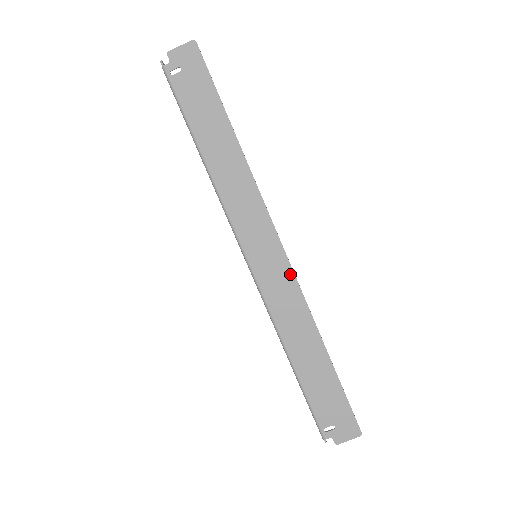
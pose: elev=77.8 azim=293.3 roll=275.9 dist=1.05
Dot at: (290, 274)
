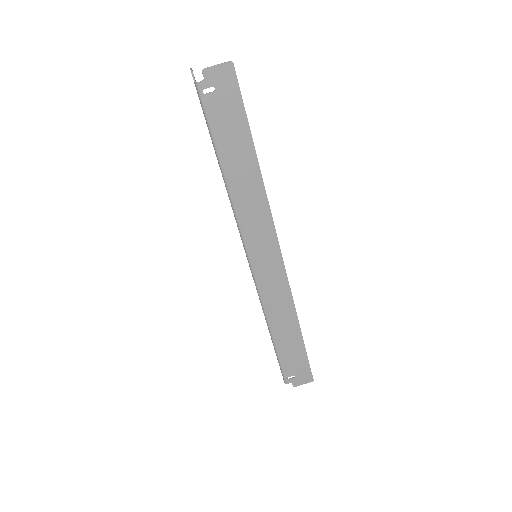
Dot at: (283, 275)
